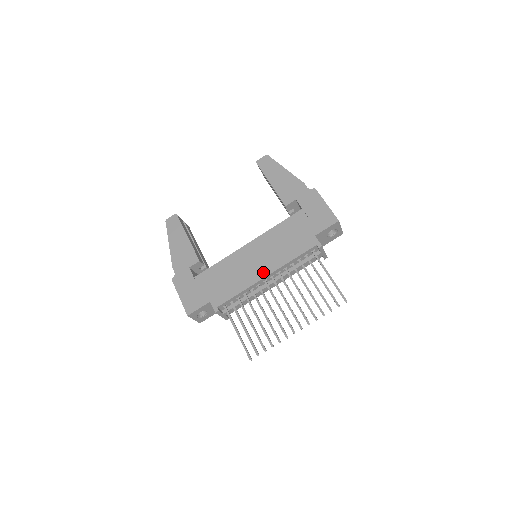
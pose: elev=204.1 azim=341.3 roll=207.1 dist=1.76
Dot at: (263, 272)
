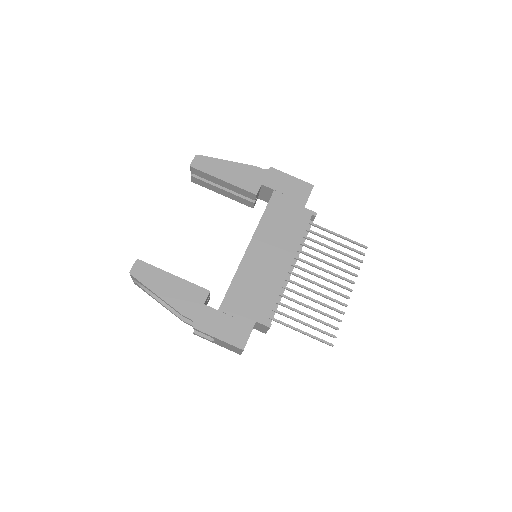
Dot at: (285, 263)
